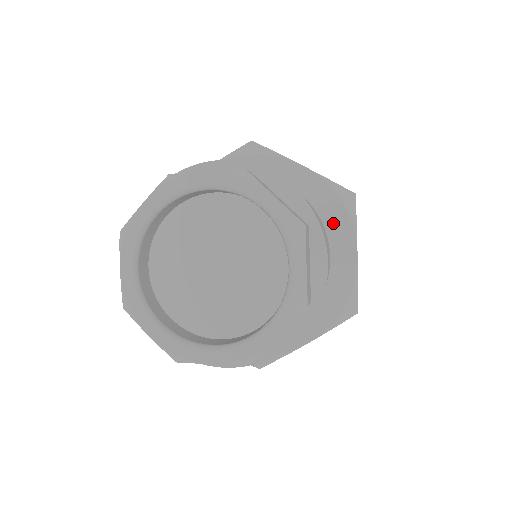
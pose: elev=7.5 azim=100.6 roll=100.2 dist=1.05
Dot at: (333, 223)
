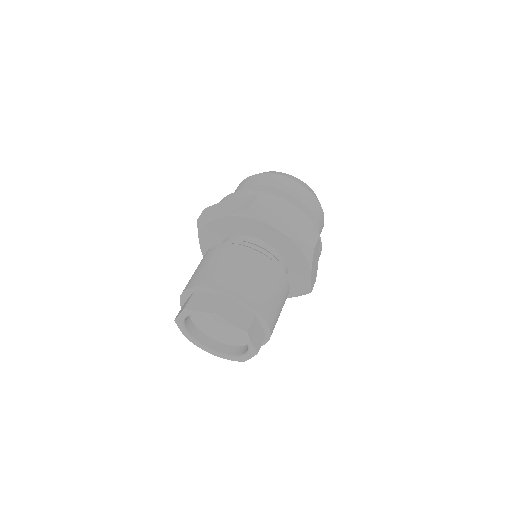
Dot at: (258, 229)
